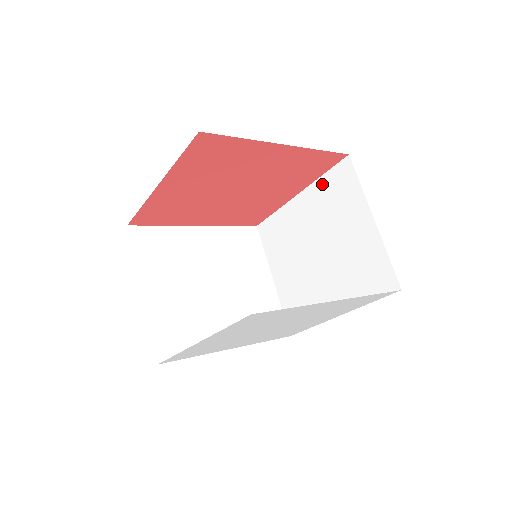
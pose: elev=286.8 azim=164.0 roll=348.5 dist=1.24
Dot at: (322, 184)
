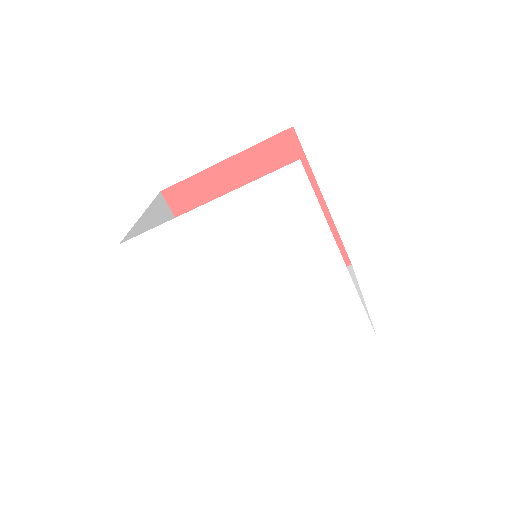
Dot at: occluded
